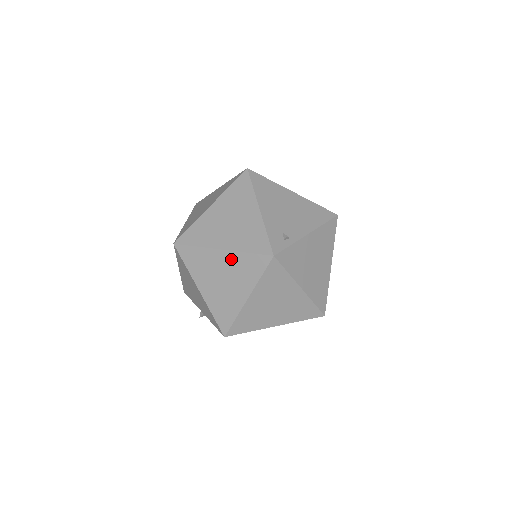
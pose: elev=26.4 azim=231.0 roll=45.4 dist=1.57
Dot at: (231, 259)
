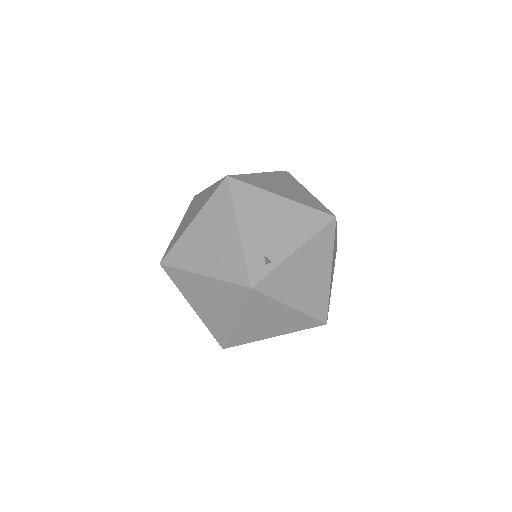
Dot at: (213, 285)
